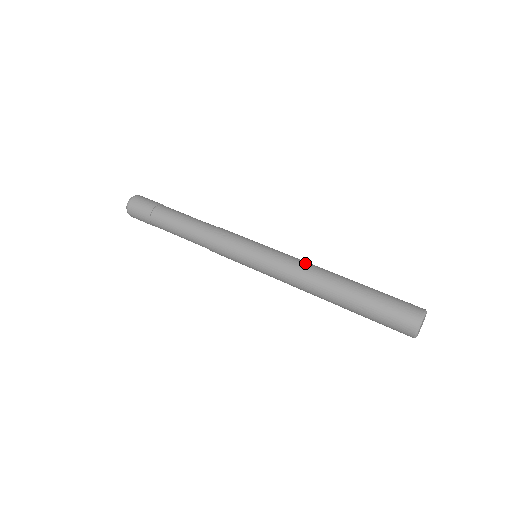
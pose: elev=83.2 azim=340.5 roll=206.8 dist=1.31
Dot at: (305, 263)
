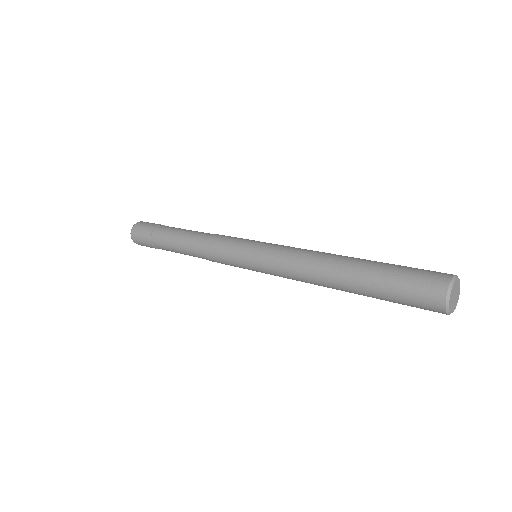
Dot at: (297, 267)
